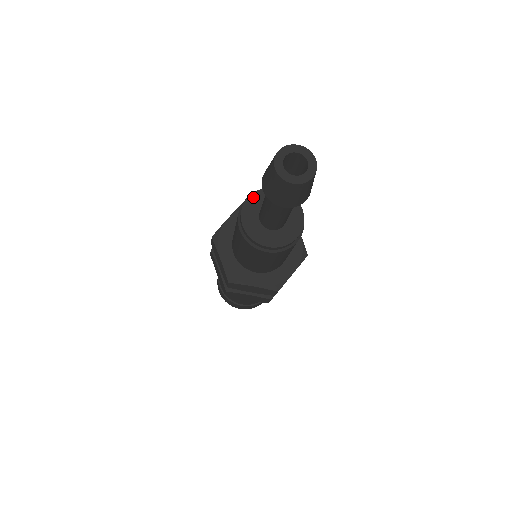
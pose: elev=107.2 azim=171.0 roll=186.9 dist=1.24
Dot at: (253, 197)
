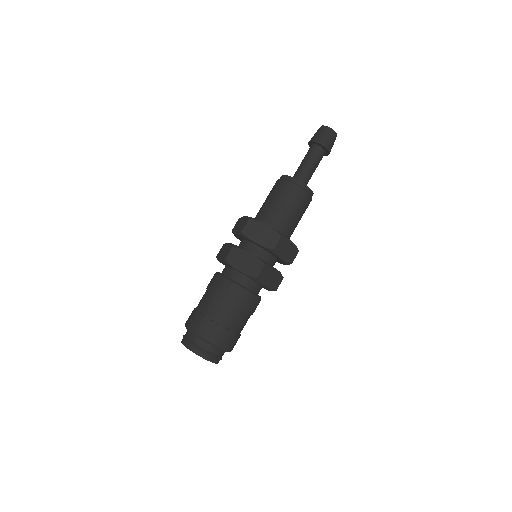
Dot at: occluded
